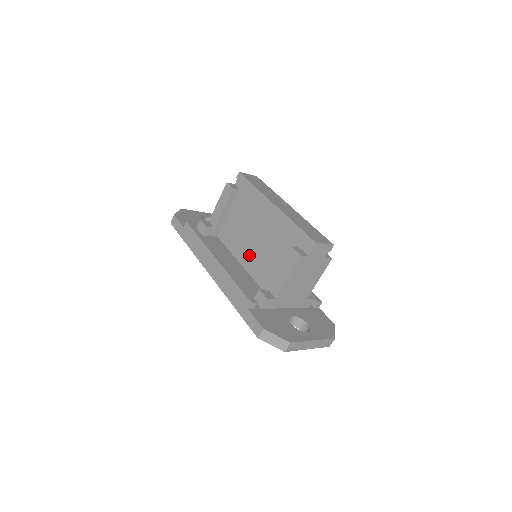
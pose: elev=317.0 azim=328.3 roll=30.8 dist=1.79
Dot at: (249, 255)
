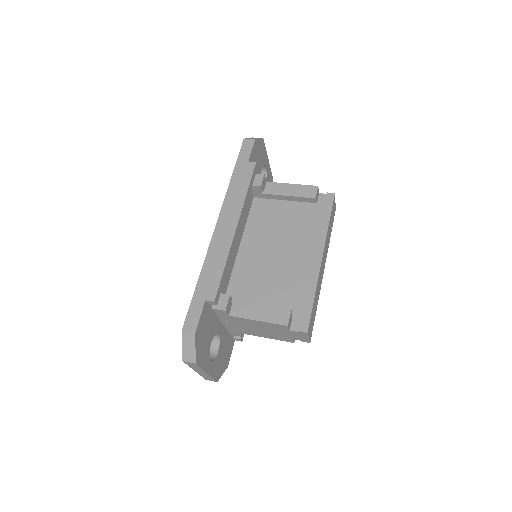
Dot at: (255, 251)
